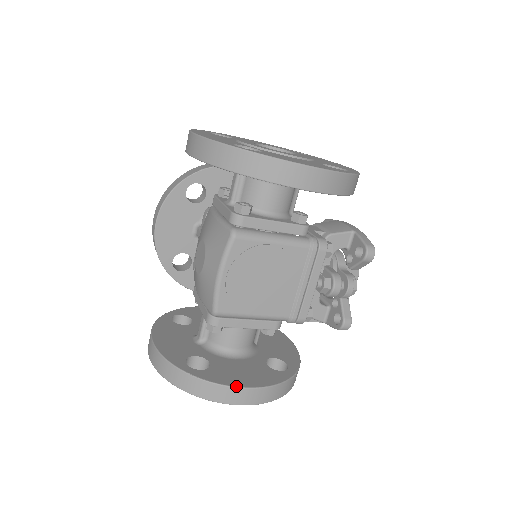
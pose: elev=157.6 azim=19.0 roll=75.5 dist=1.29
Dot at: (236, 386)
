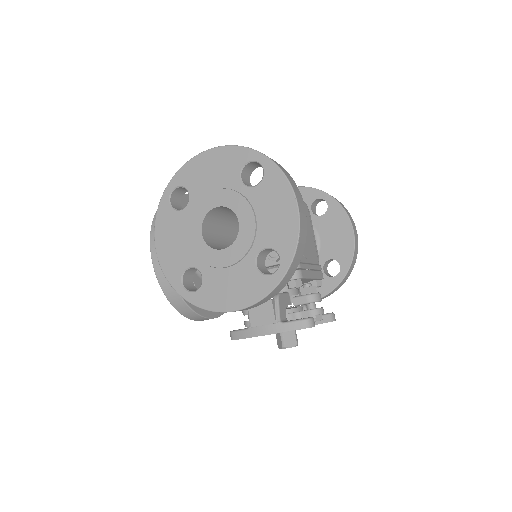
Dot at: (300, 195)
